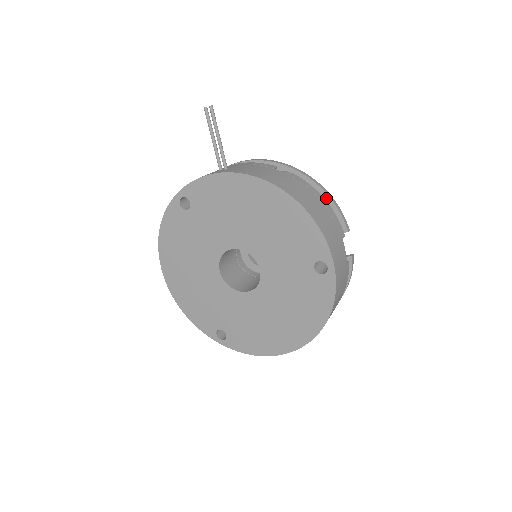
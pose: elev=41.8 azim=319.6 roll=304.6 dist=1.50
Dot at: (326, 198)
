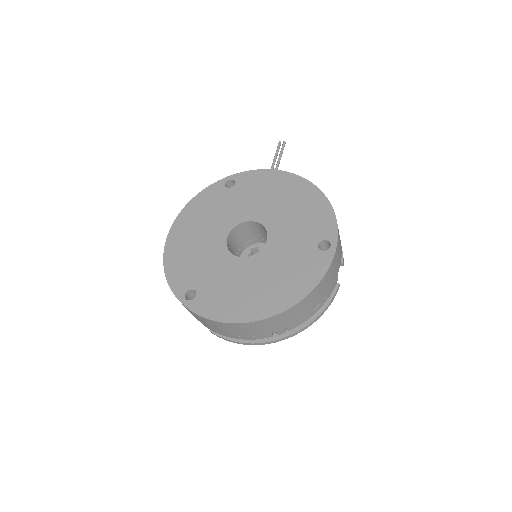
Dot at: occluded
